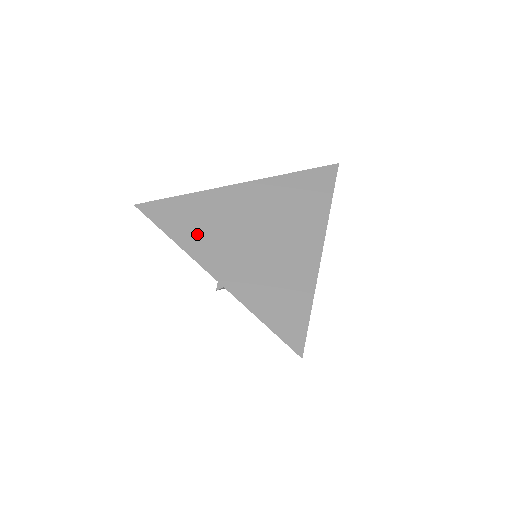
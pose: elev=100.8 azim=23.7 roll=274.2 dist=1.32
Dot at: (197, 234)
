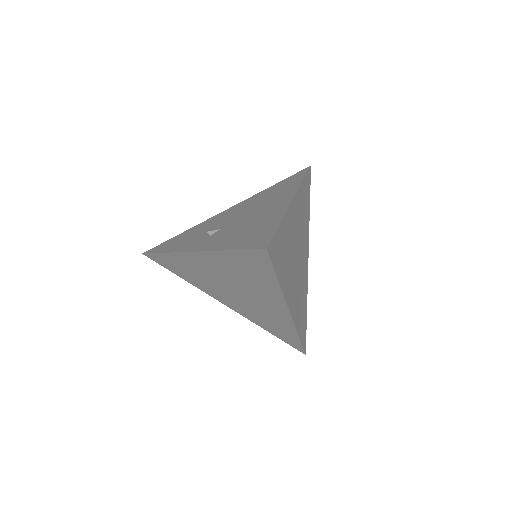
Dot at: (195, 281)
